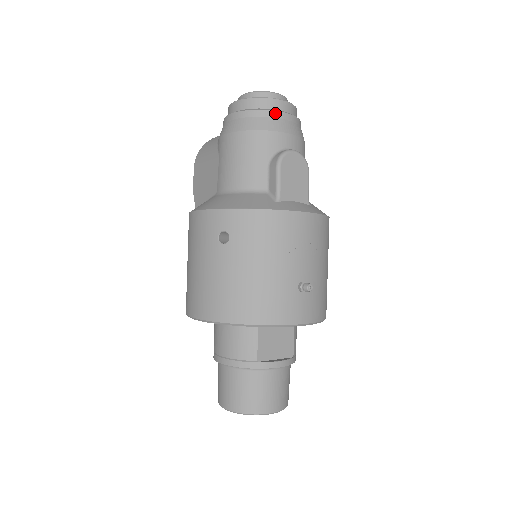
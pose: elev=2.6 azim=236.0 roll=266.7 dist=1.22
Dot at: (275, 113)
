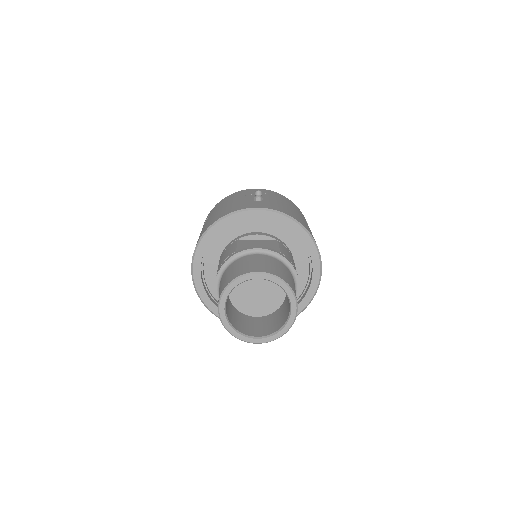
Dot at: occluded
